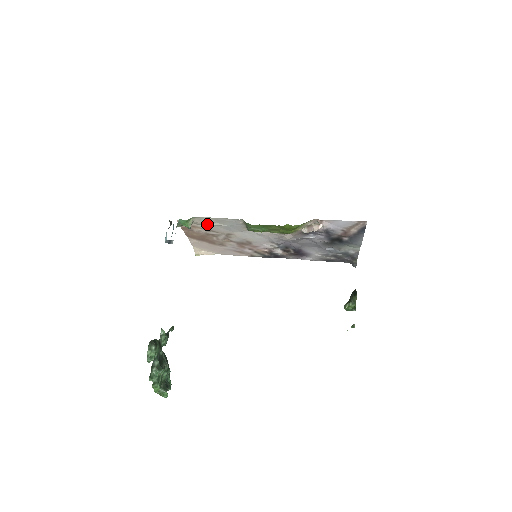
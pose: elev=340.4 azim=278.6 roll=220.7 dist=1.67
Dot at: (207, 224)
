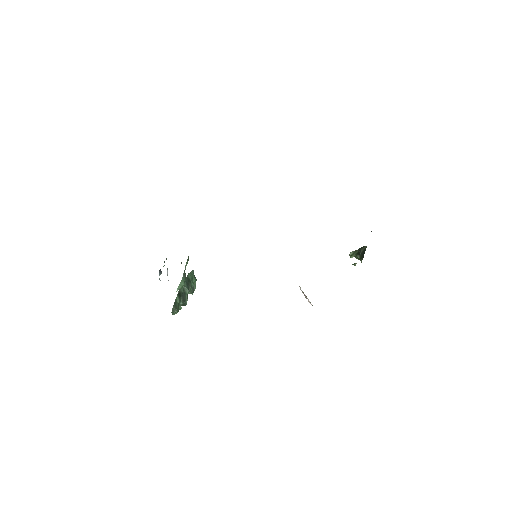
Dot at: occluded
